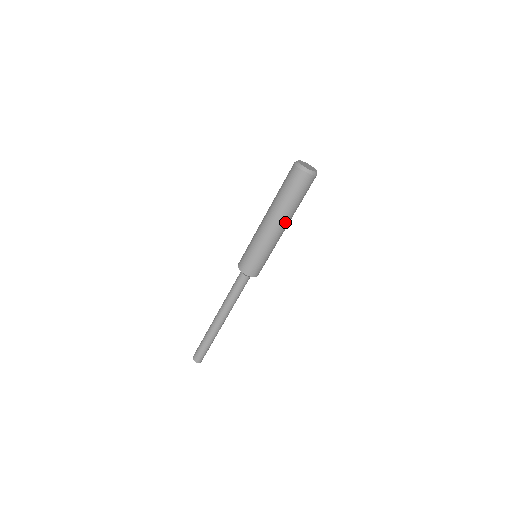
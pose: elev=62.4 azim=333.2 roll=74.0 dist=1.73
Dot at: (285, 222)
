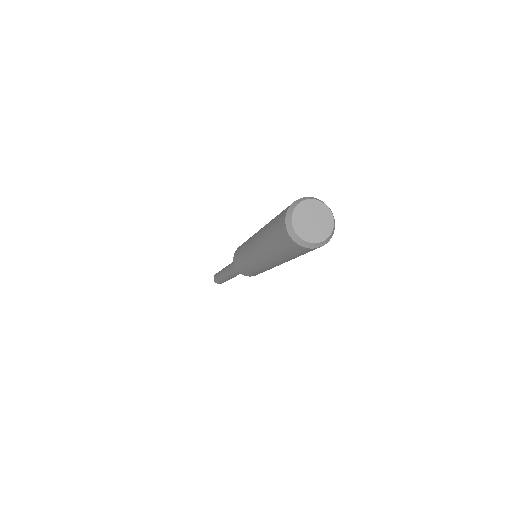
Dot at: occluded
